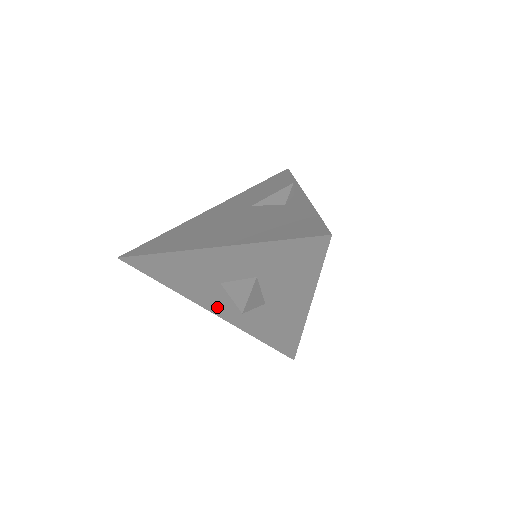
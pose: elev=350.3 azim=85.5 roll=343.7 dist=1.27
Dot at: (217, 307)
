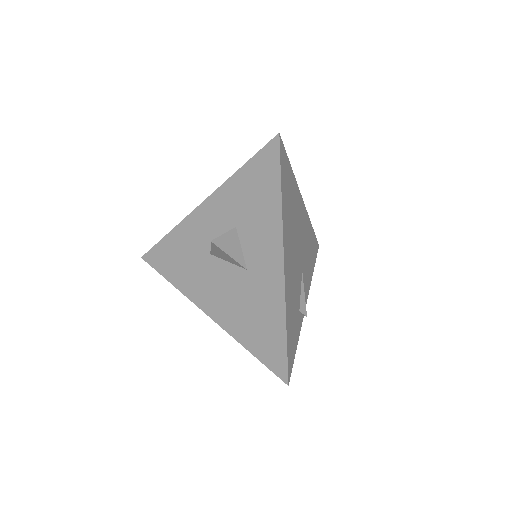
Dot at: (210, 300)
